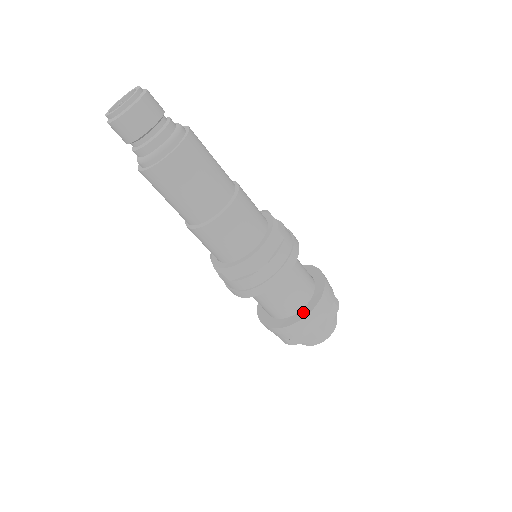
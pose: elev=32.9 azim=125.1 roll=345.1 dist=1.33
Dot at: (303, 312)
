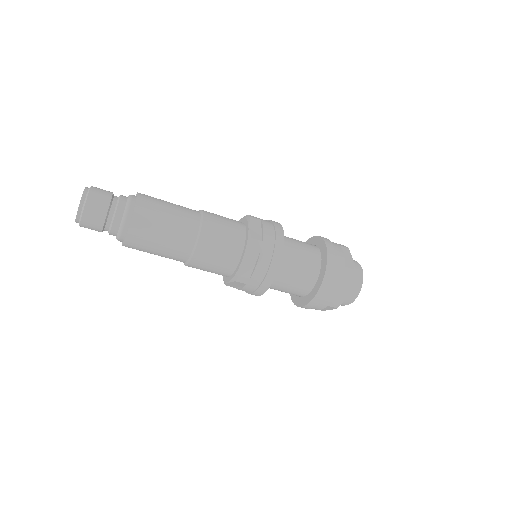
Dot at: (311, 294)
